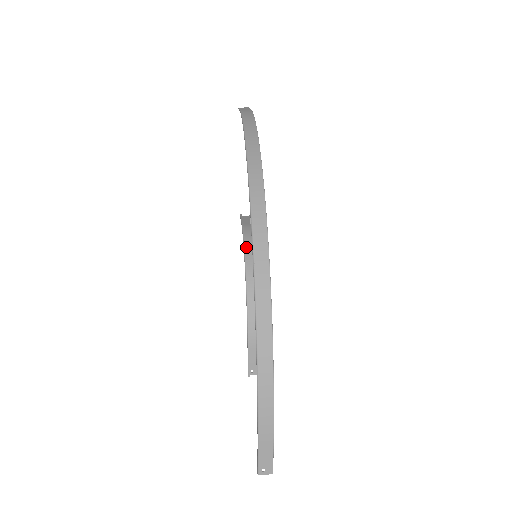
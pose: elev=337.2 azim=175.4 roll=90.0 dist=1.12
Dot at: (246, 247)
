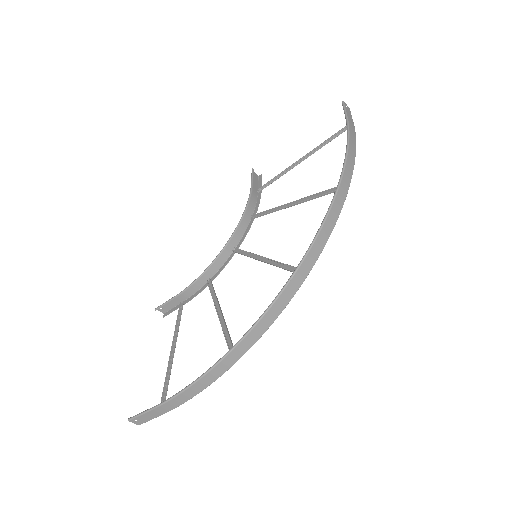
Dot at: (243, 218)
